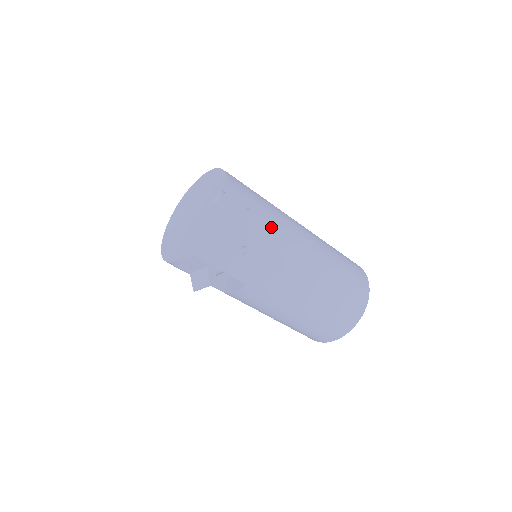
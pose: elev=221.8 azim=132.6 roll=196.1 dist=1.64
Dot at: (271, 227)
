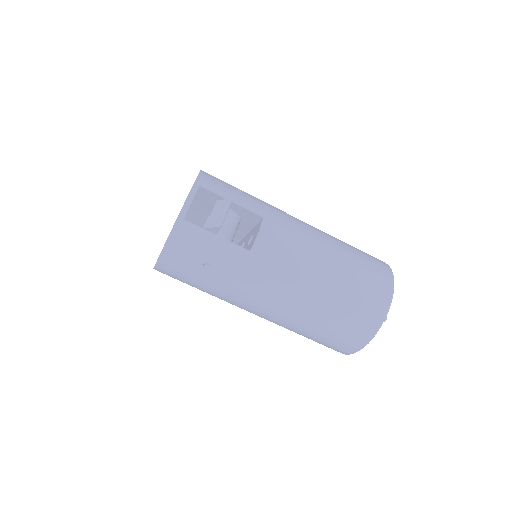
Dot at: occluded
